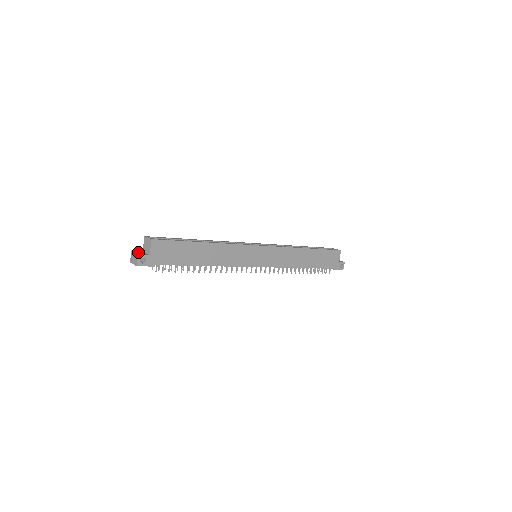
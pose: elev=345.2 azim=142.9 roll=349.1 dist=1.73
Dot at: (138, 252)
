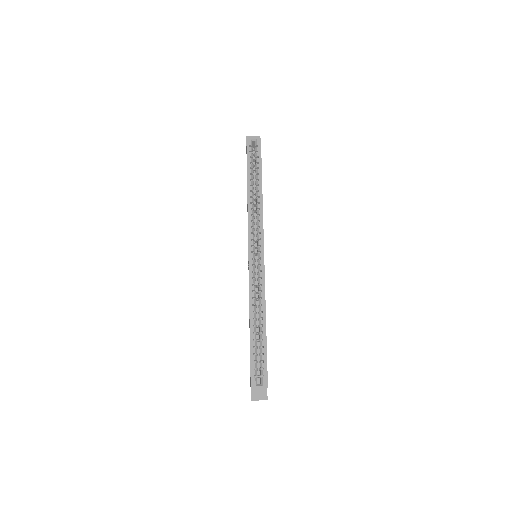
Dot at: (255, 395)
